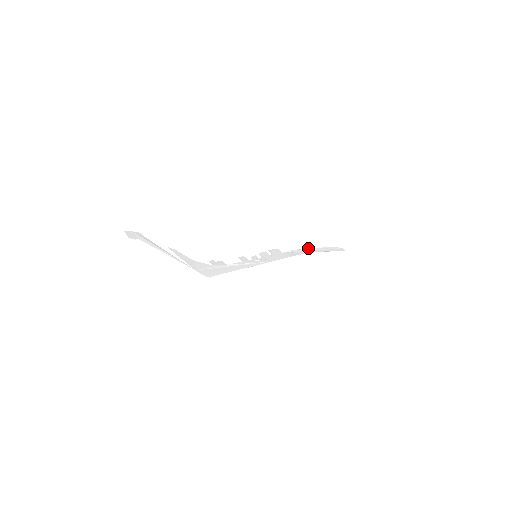
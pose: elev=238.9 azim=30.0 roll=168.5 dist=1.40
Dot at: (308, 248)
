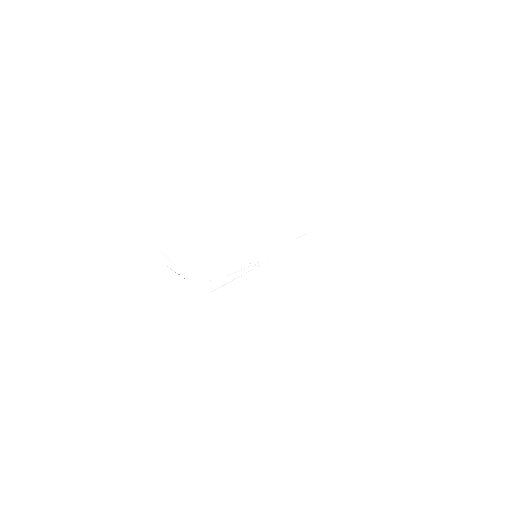
Dot at: (310, 231)
